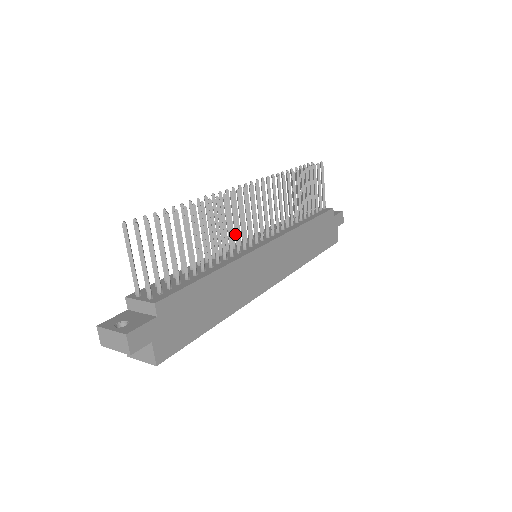
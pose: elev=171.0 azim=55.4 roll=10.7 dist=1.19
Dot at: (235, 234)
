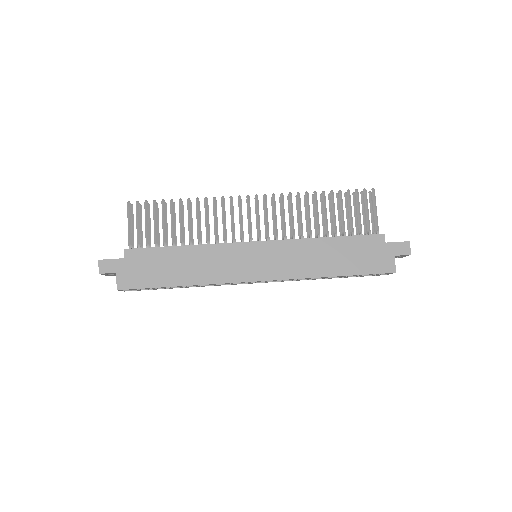
Dot at: (223, 229)
